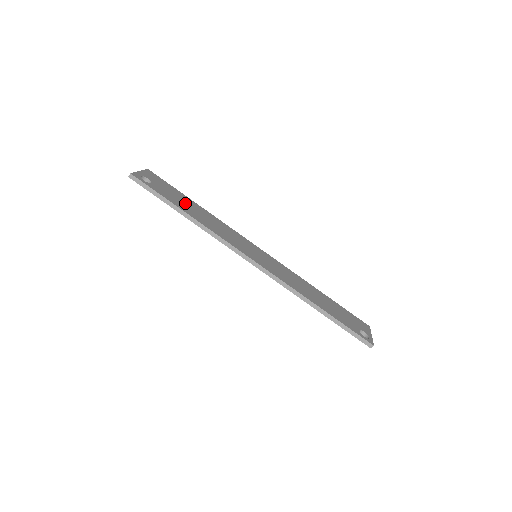
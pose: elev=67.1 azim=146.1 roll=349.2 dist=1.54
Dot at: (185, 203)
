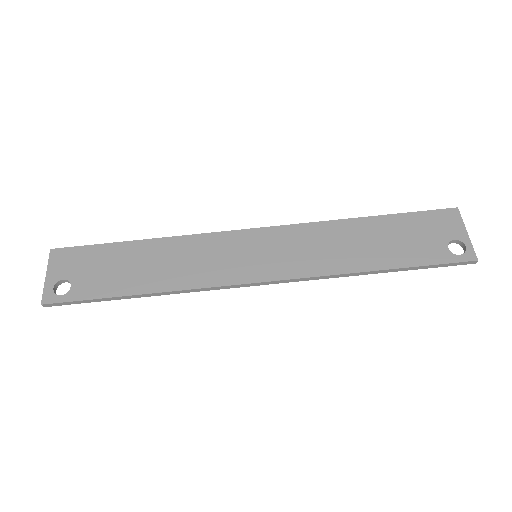
Dot at: (126, 267)
